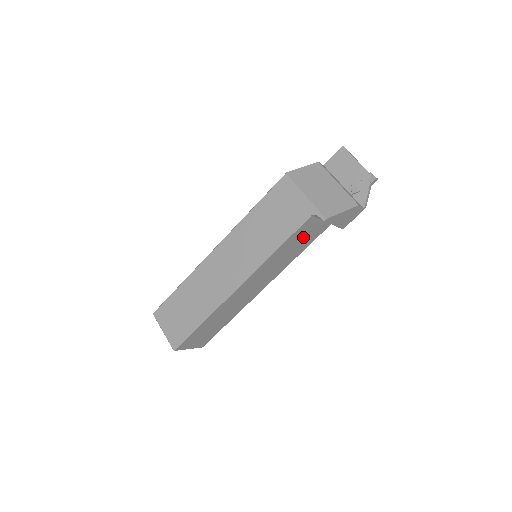
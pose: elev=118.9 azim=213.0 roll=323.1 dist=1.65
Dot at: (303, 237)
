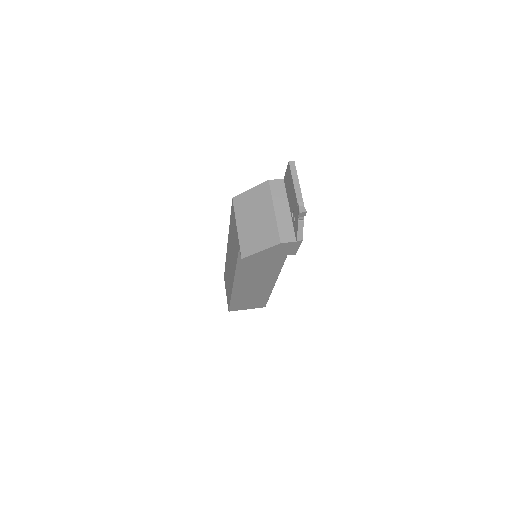
Dot at: occluded
